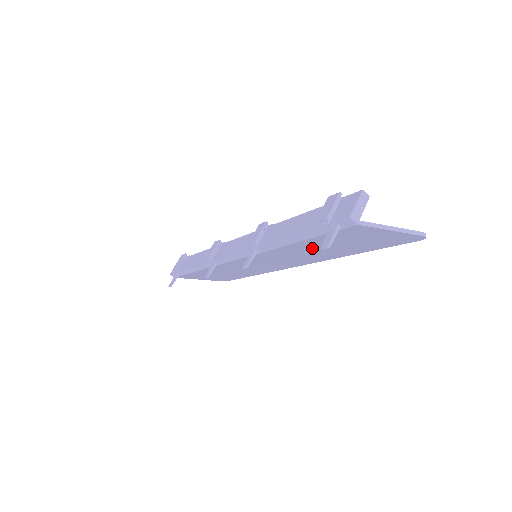
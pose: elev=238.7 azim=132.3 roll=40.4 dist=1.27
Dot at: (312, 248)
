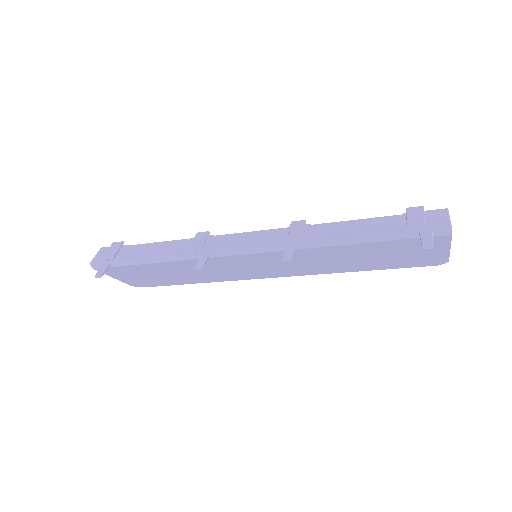
Dot at: (350, 254)
